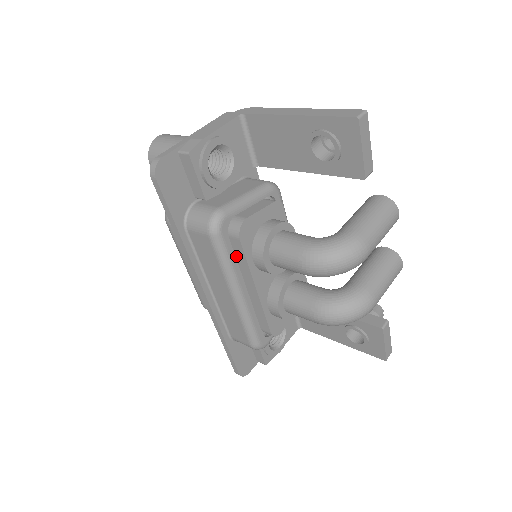
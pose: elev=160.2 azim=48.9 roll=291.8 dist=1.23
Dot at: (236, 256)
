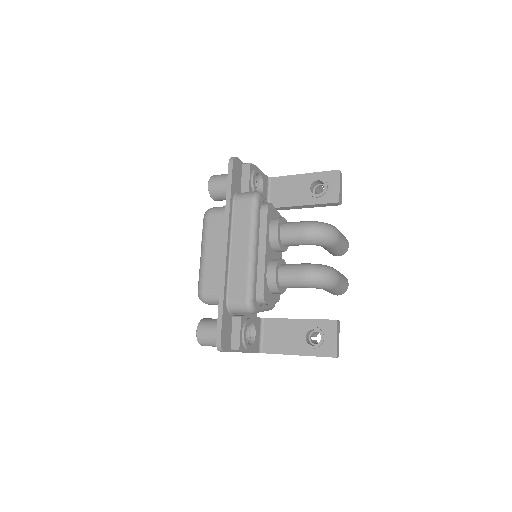
Dot at: (259, 225)
